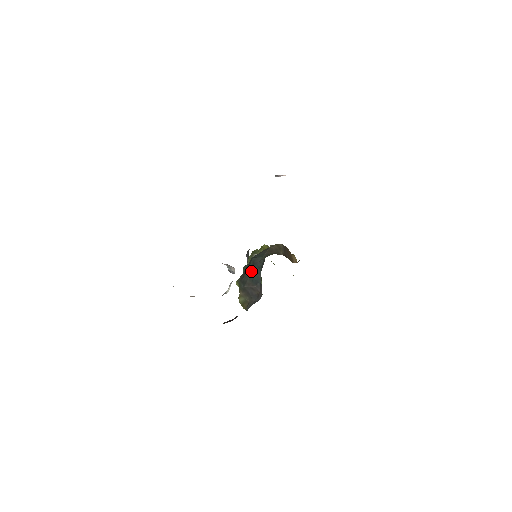
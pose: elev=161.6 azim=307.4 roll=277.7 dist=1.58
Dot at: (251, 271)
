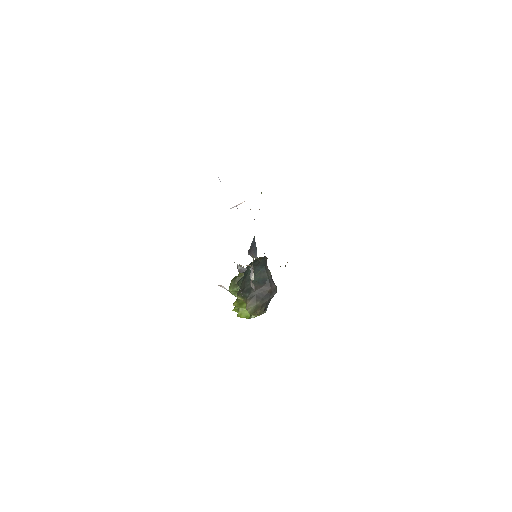
Dot at: occluded
